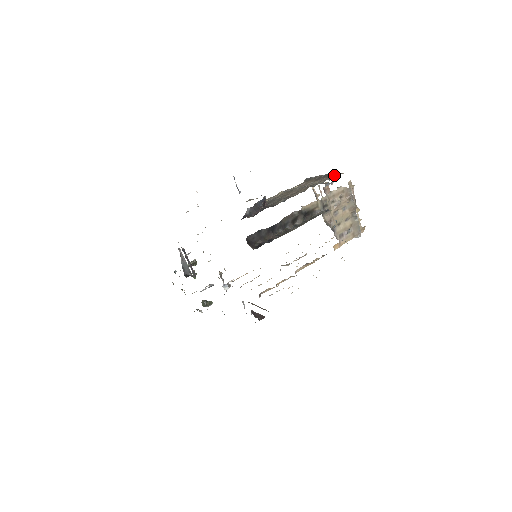
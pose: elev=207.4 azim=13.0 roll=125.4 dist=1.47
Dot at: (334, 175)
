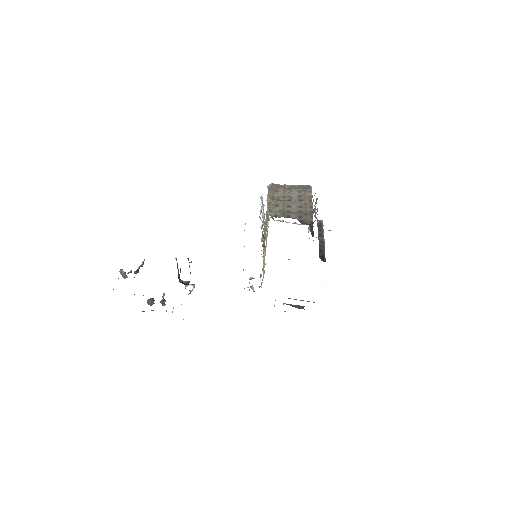
Dot at: (310, 188)
